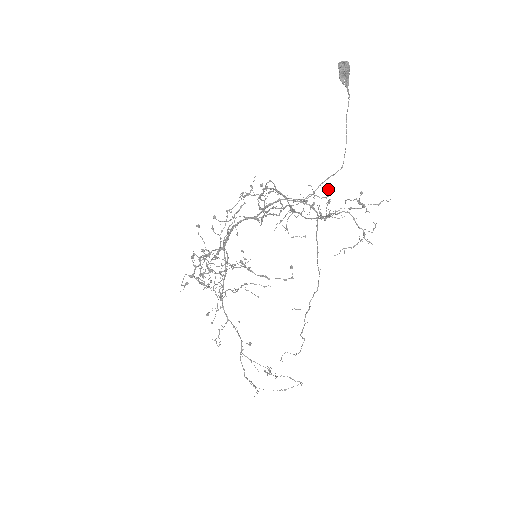
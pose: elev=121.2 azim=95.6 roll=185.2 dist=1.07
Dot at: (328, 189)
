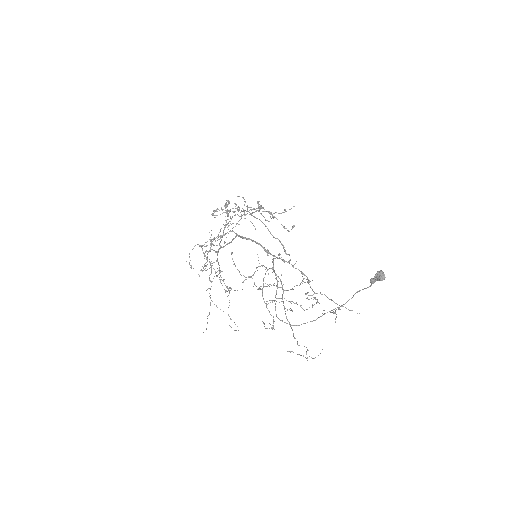
Dot at: (316, 303)
